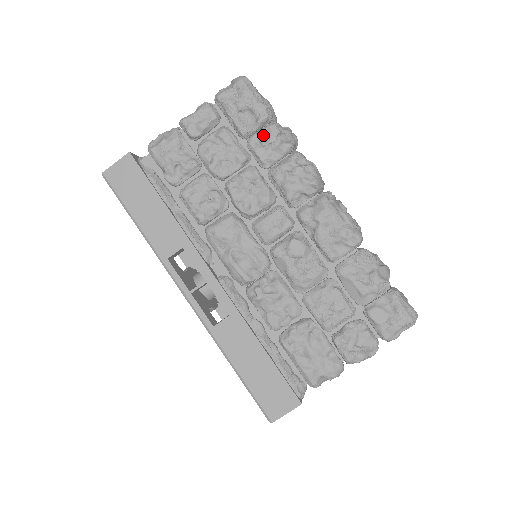
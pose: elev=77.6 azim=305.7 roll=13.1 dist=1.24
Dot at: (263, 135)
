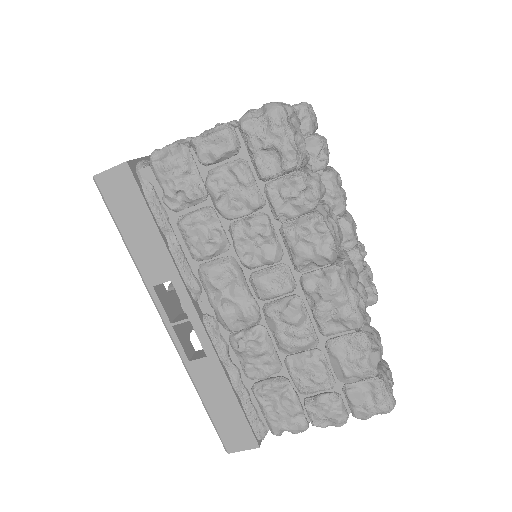
Dot at: (285, 185)
